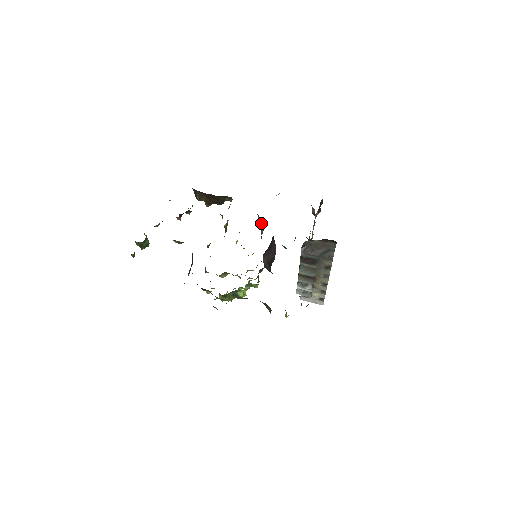
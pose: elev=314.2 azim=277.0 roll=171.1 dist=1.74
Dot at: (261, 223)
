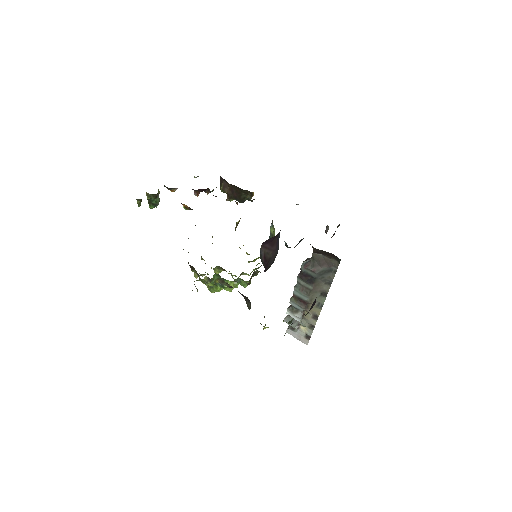
Dot at: (273, 231)
